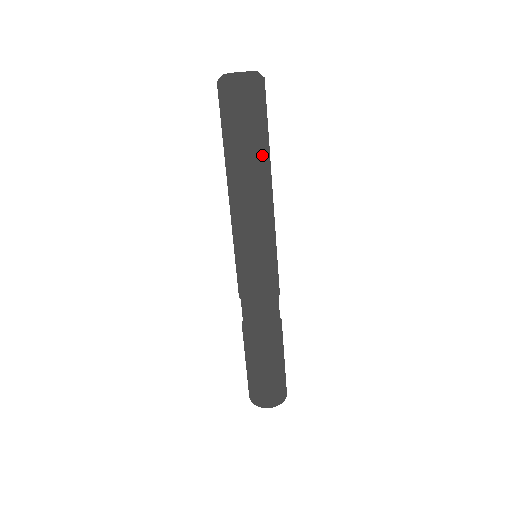
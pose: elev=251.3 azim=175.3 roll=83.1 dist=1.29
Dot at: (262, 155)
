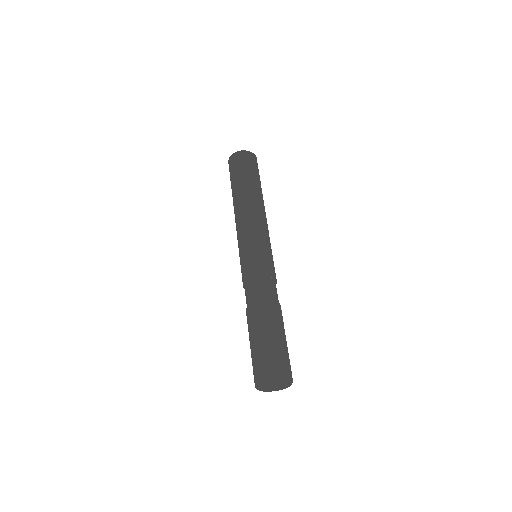
Dot at: (251, 186)
